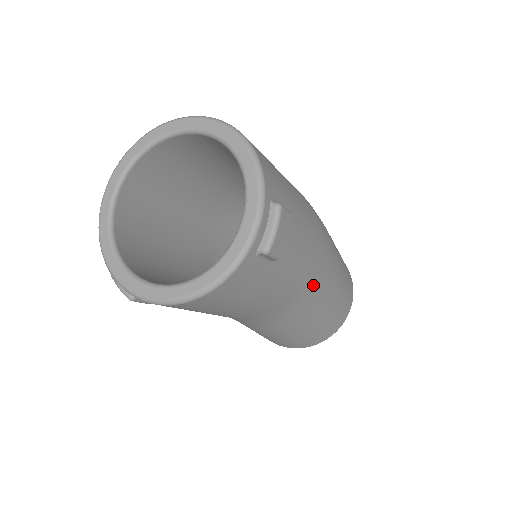
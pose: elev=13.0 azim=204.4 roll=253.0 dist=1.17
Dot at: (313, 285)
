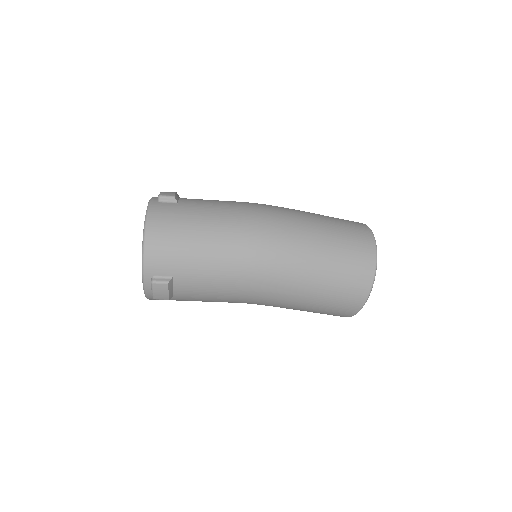
Dot at: (254, 300)
